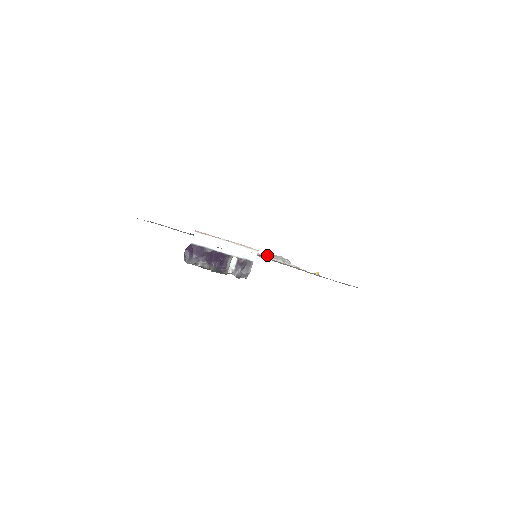
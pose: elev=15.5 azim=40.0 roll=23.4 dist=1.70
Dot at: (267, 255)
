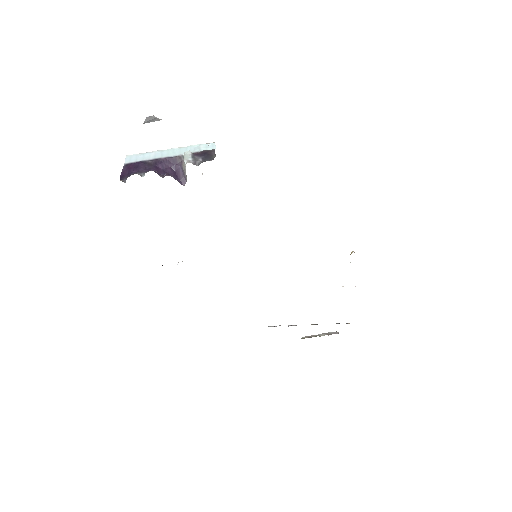
Dot at: (302, 337)
